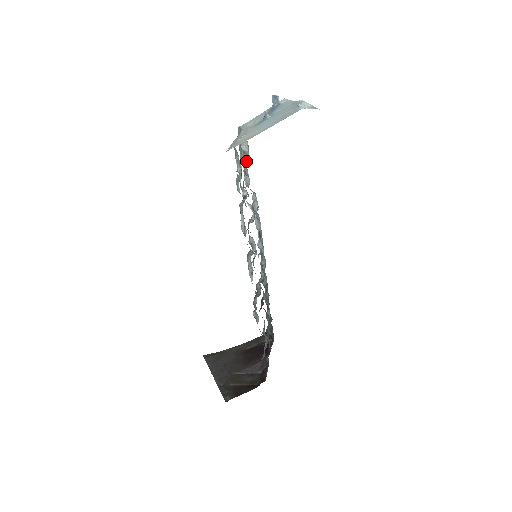
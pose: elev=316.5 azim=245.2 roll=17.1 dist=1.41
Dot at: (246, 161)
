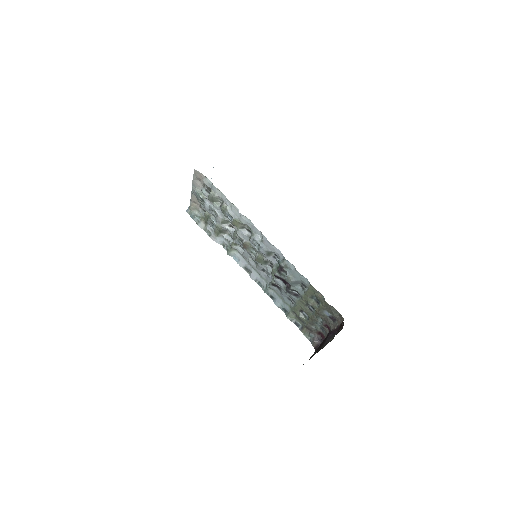
Dot at: (205, 215)
